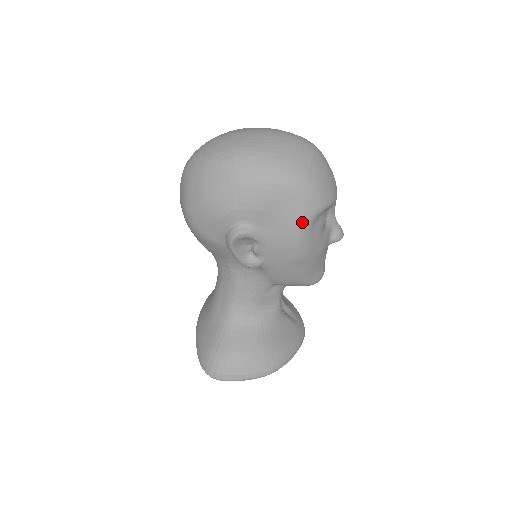
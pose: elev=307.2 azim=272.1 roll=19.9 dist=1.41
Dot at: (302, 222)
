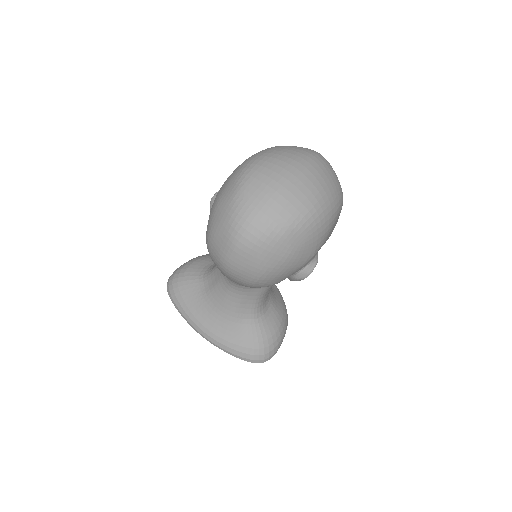
Dot at: occluded
